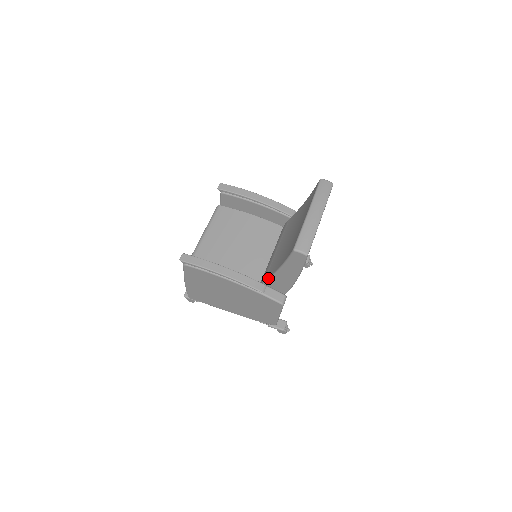
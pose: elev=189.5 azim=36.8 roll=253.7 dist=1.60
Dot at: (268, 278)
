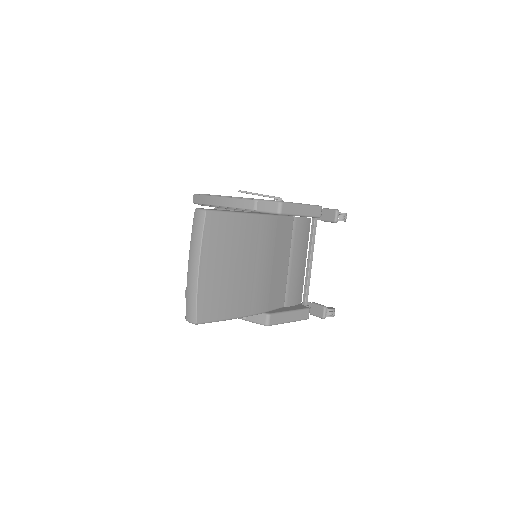
Dot at: occluded
